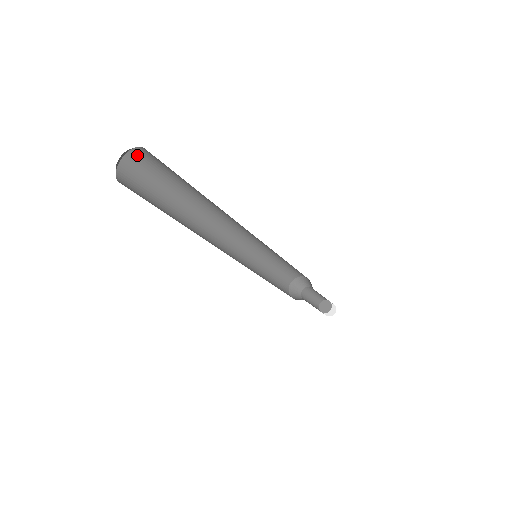
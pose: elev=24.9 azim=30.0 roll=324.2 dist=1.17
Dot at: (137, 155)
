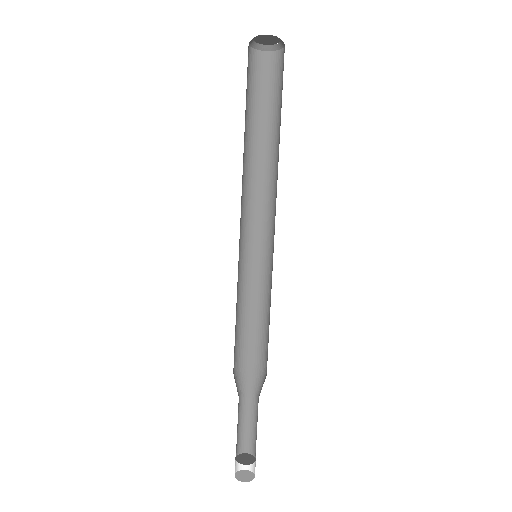
Dot at: (250, 56)
